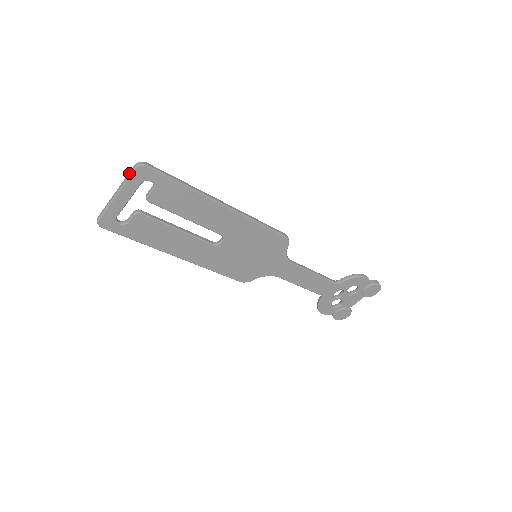
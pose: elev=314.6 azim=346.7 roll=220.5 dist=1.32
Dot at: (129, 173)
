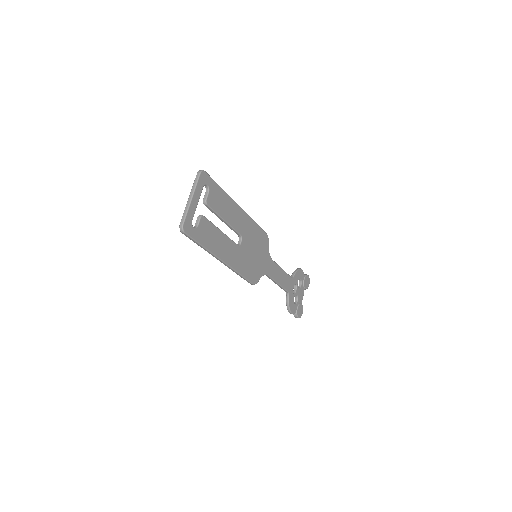
Dot at: (196, 179)
